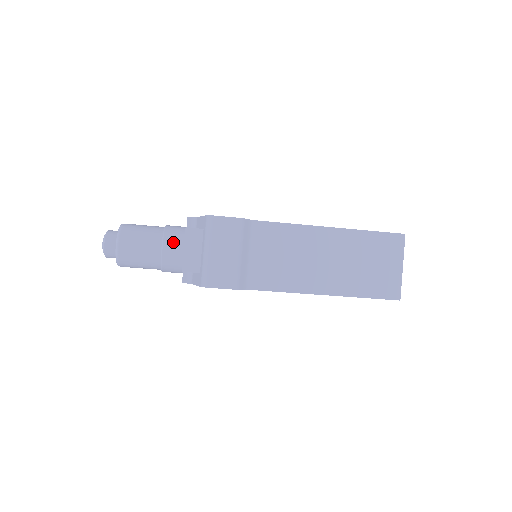
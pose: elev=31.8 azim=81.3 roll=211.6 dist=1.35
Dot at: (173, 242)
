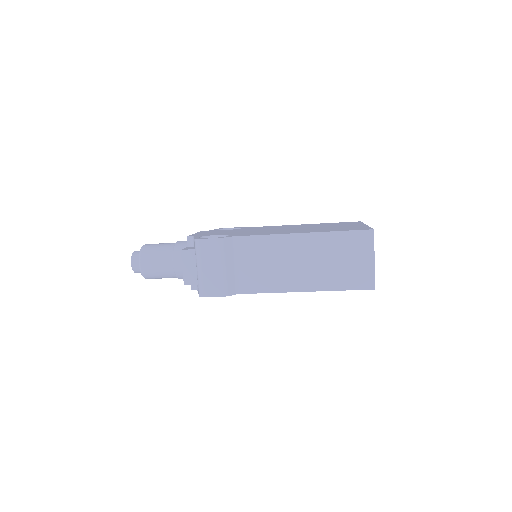
Dot at: occluded
